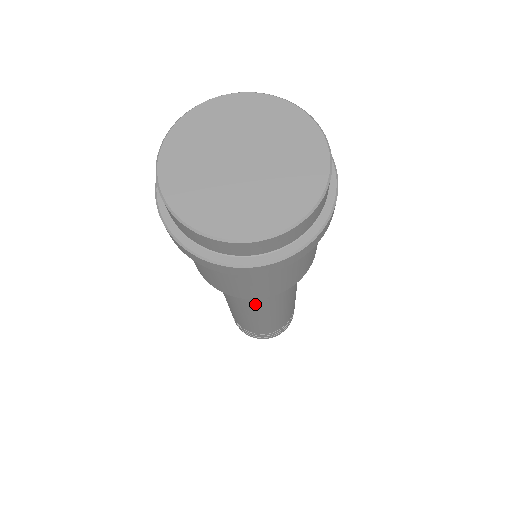
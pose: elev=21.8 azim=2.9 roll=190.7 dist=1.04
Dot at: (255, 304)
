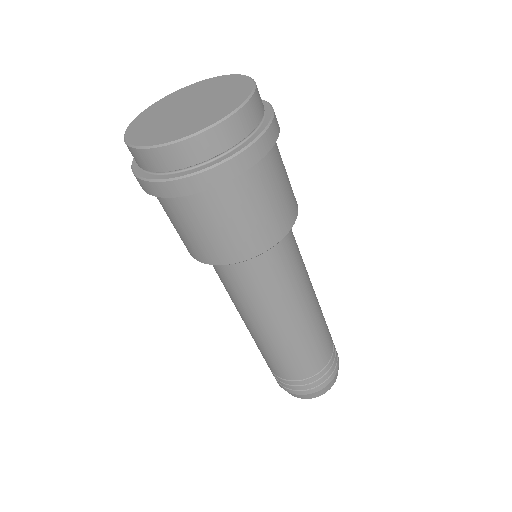
Dot at: (238, 299)
